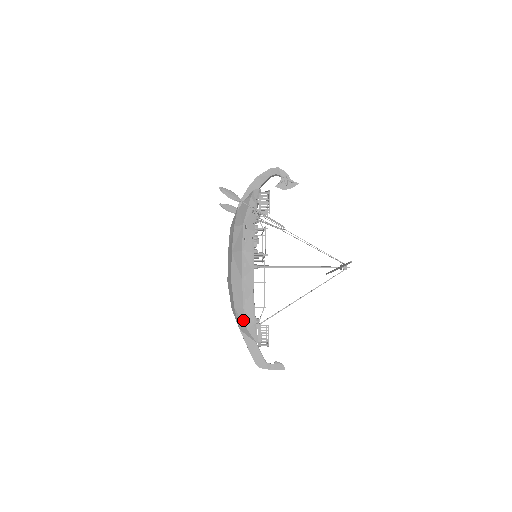
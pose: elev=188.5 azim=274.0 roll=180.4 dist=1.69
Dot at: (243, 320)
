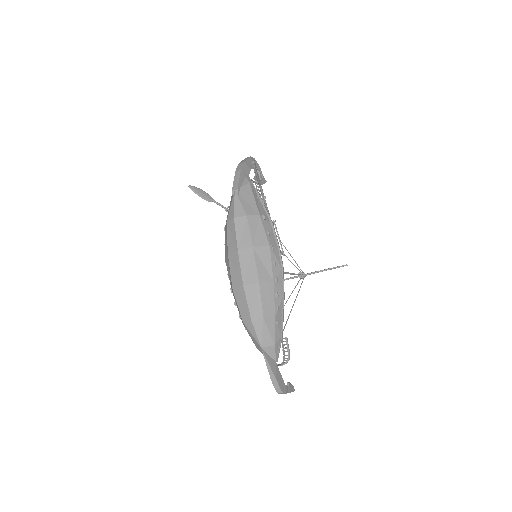
Dot at: (272, 334)
